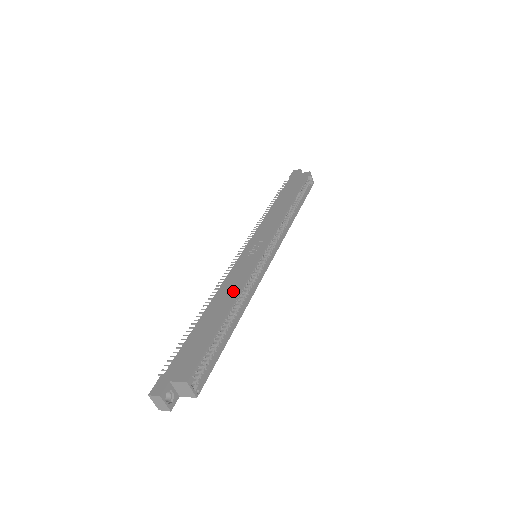
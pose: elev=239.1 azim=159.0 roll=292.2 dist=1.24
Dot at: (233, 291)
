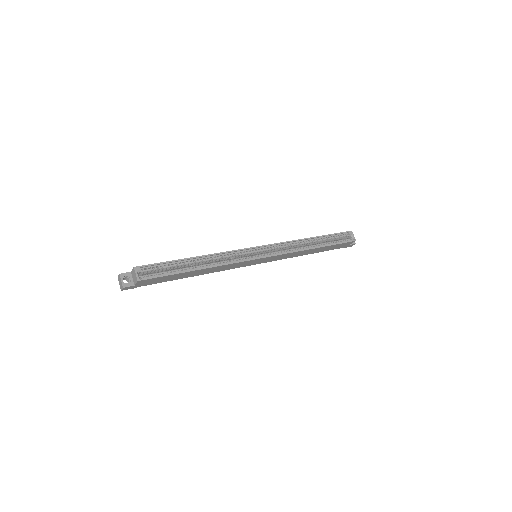
Dot at: (212, 255)
